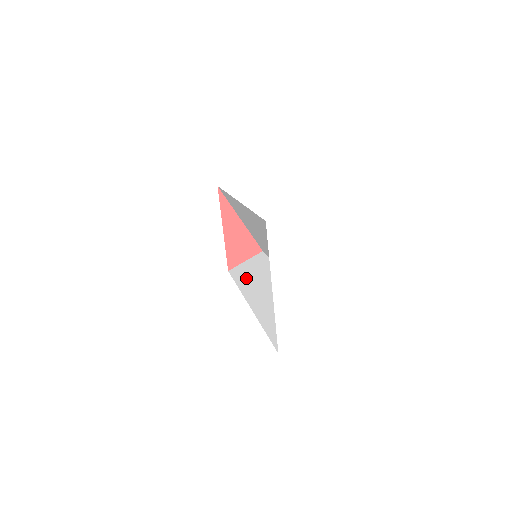
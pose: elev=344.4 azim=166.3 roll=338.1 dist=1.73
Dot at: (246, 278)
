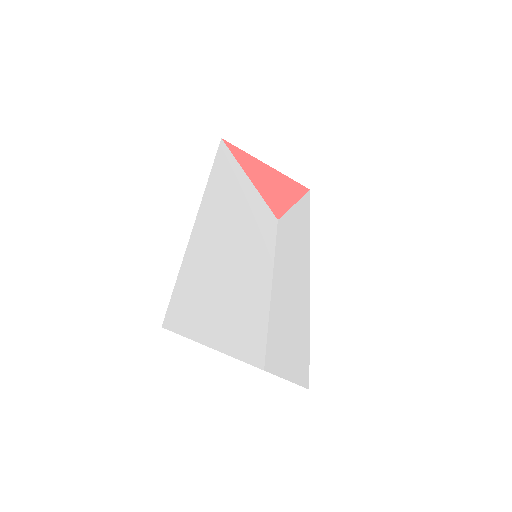
Dot at: (283, 245)
